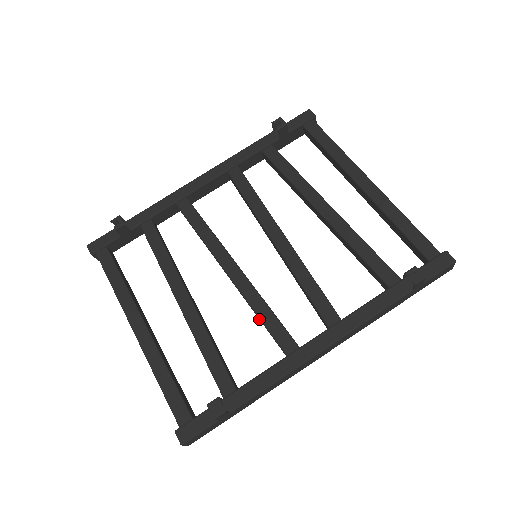
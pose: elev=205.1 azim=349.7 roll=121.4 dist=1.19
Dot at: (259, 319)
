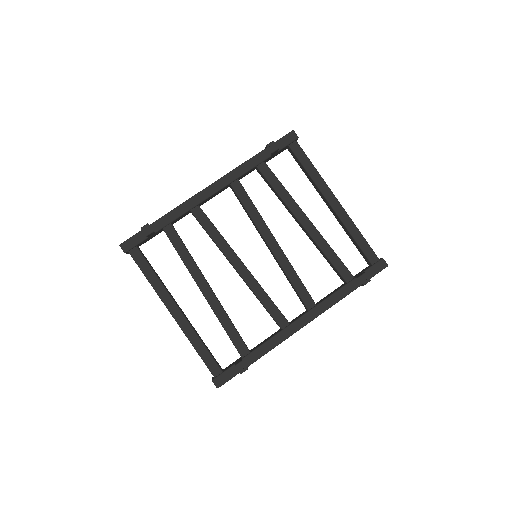
Dot at: (260, 302)
